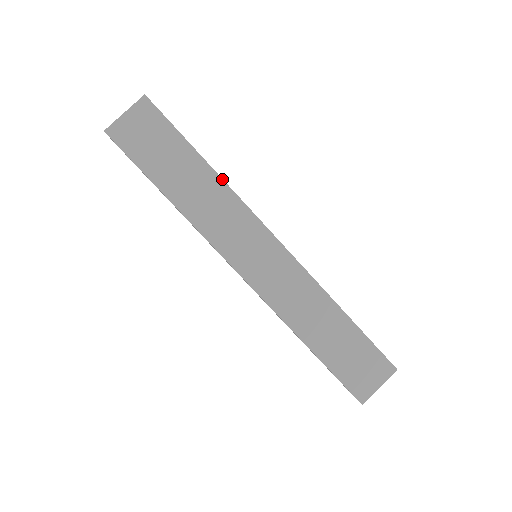
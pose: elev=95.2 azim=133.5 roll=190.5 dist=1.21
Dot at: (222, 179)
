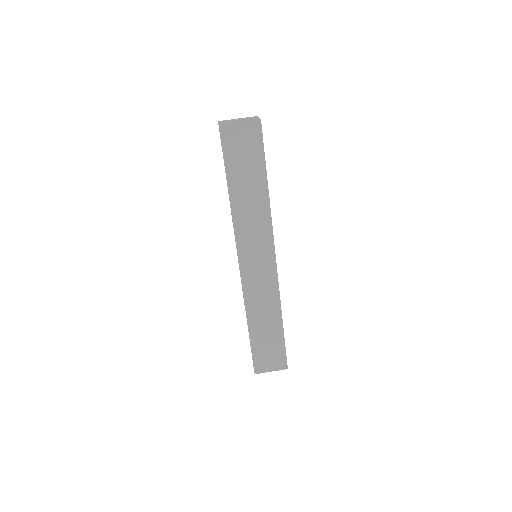
Dot at: occluded
